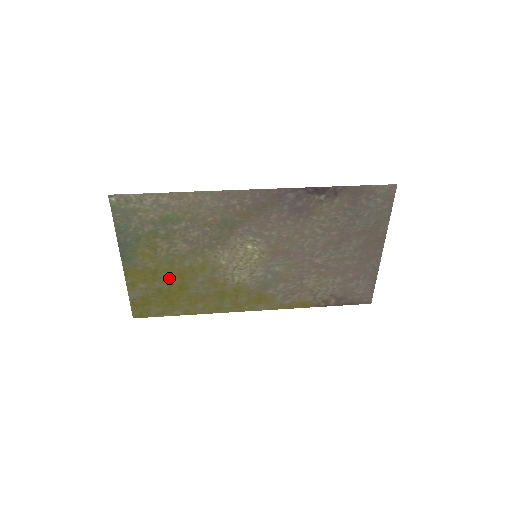
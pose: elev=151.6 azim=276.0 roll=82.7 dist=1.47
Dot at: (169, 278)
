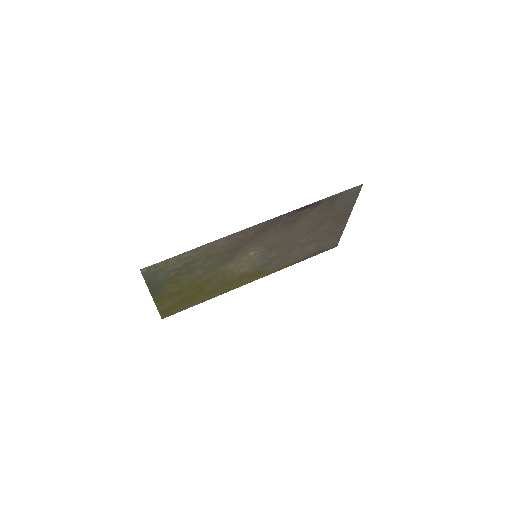
Dot at: (189, 291)
